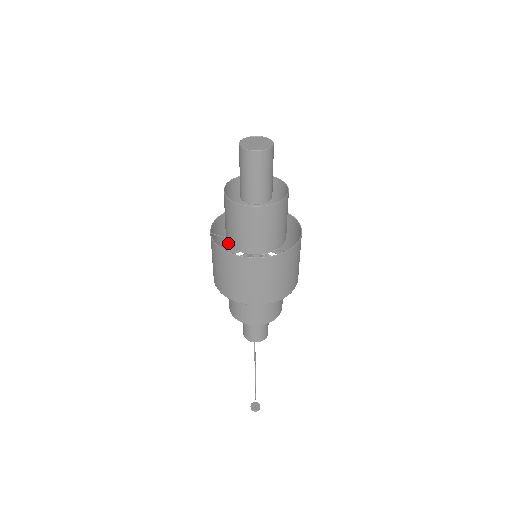
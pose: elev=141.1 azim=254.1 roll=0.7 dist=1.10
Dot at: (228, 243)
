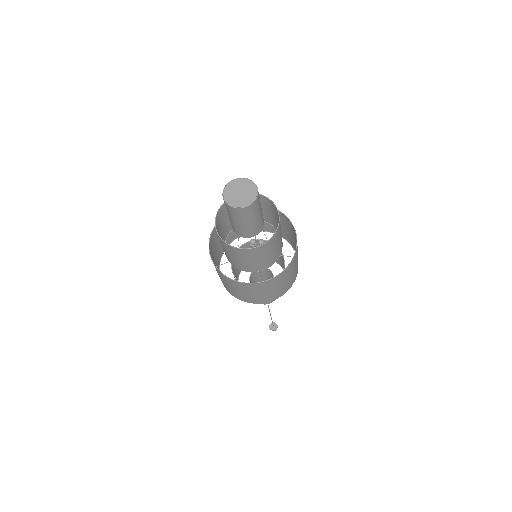
Dot at: (235, 267)
